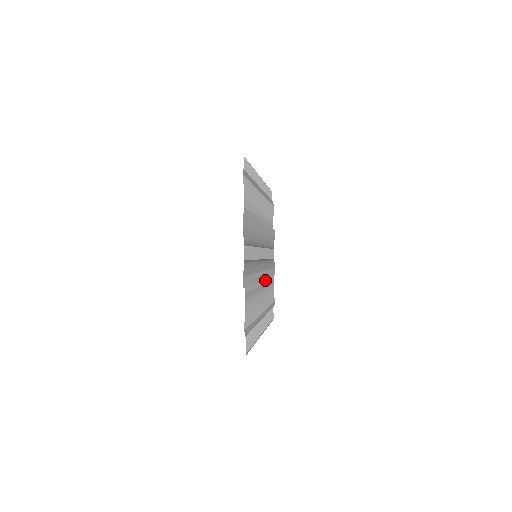
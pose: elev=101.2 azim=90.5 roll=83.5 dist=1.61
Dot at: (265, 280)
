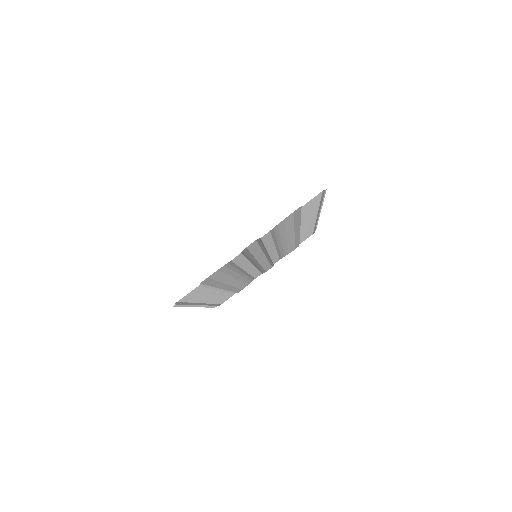
Dot at: (251, 271)
